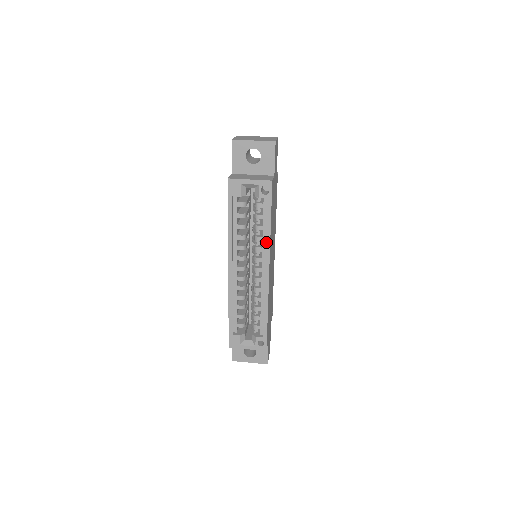
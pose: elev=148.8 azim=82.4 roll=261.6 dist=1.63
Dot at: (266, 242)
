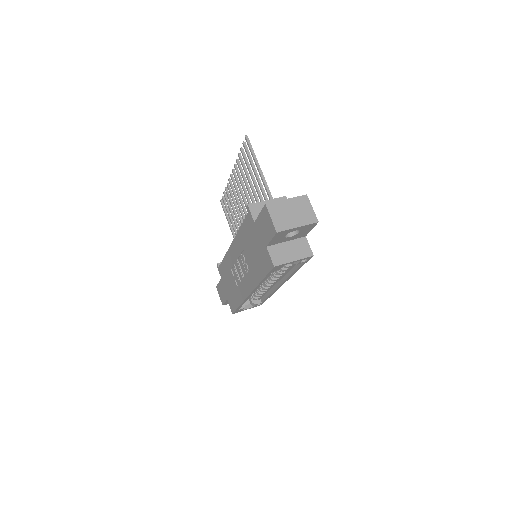
Dot at: (289, 277)
